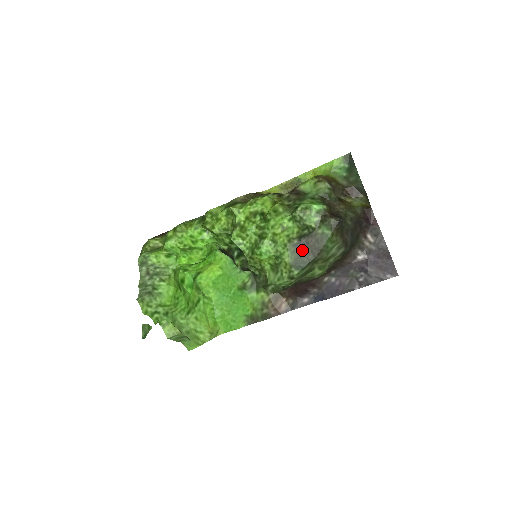
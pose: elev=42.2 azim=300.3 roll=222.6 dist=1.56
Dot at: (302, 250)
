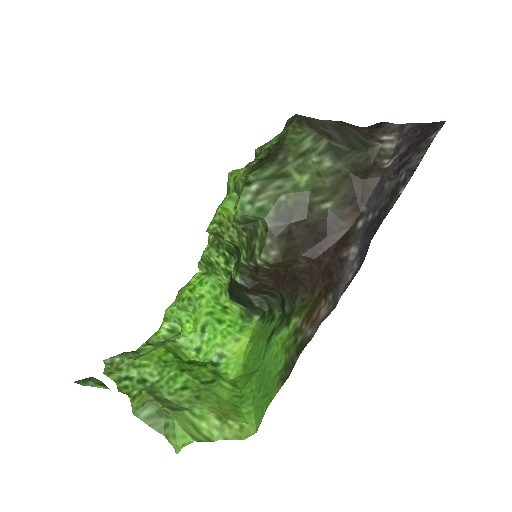
Dot at: (262, 162)
